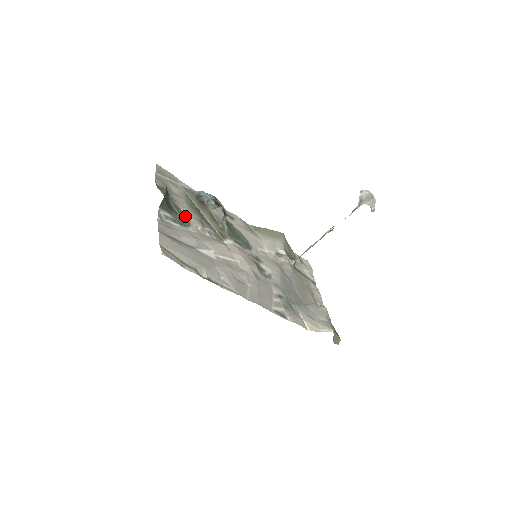
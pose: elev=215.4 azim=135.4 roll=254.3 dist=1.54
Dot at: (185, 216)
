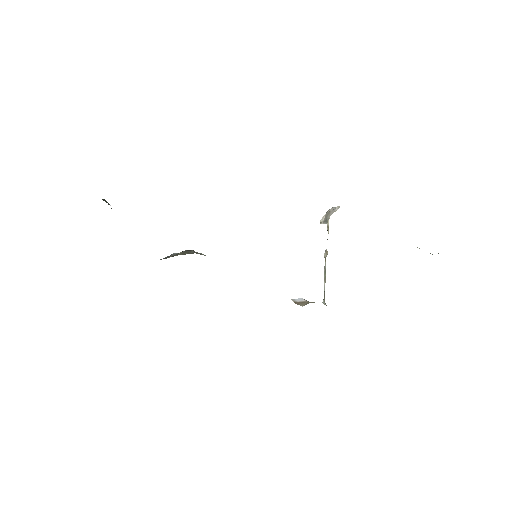
Dot at: occluded
